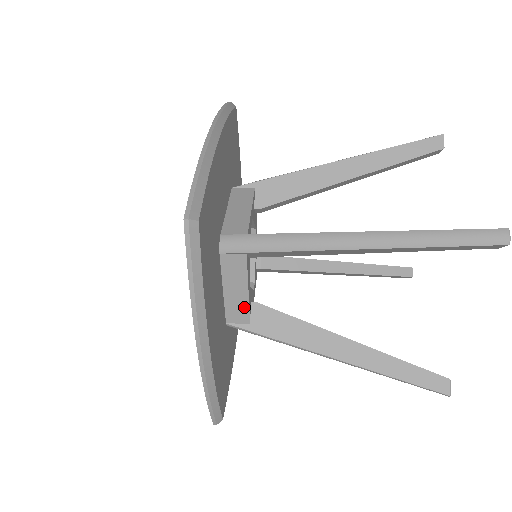
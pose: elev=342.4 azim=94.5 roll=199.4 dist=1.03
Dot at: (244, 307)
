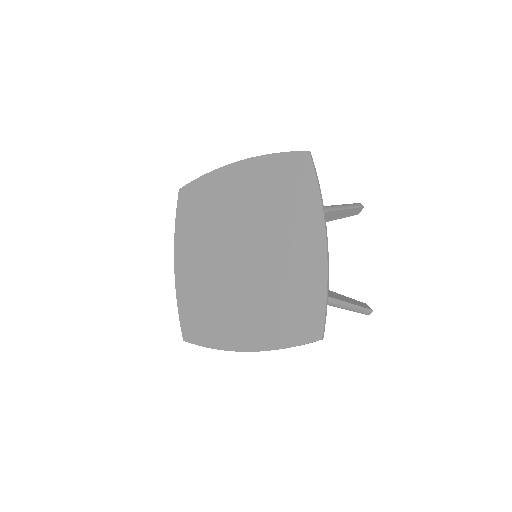
Dot at: occluded
